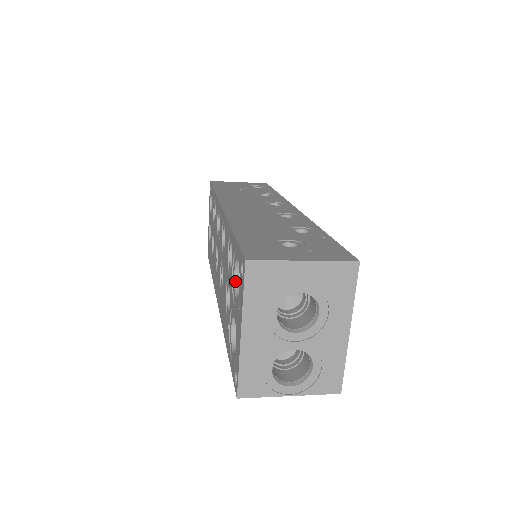
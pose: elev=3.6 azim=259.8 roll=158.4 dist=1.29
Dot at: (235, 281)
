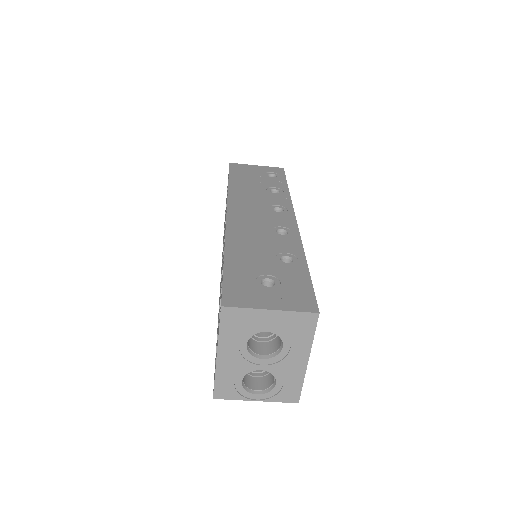
Dot at: occluded
